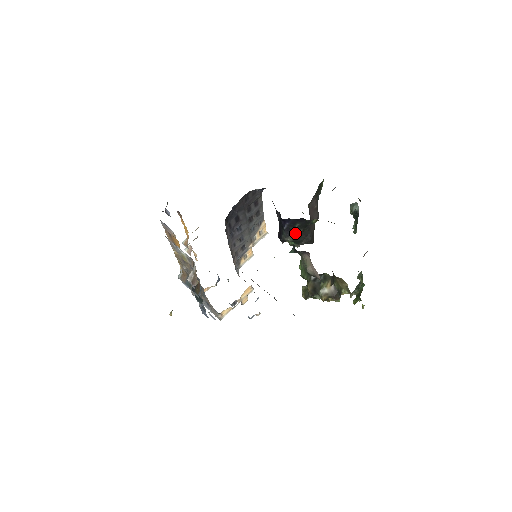
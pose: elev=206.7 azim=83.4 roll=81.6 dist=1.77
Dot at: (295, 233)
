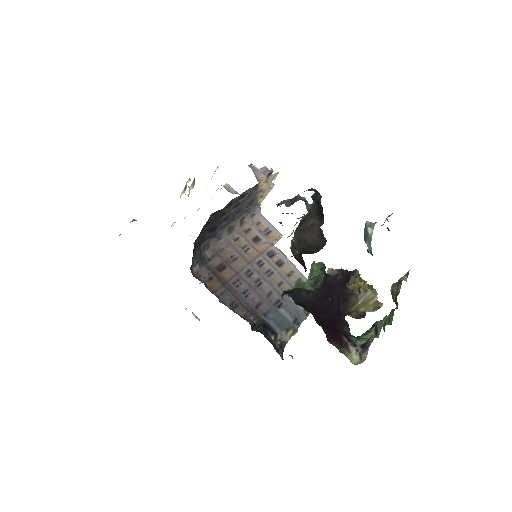
Dot at: occluded
